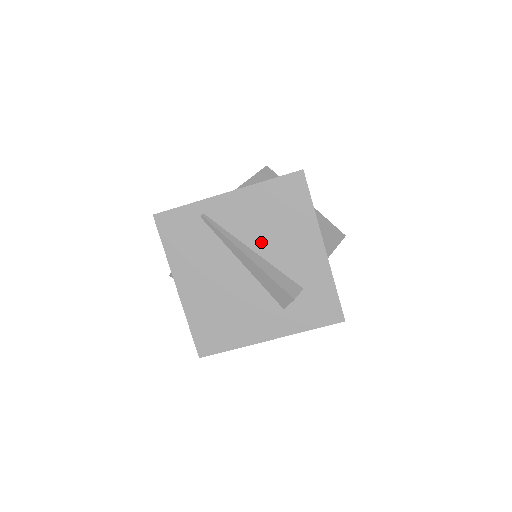
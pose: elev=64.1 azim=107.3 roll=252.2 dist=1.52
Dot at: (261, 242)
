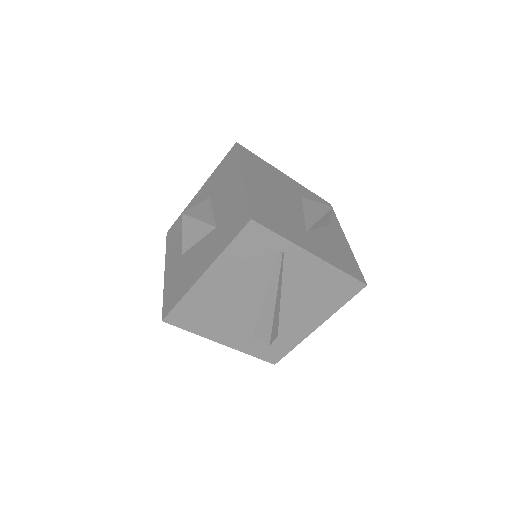
Dot at: (292, 297)
